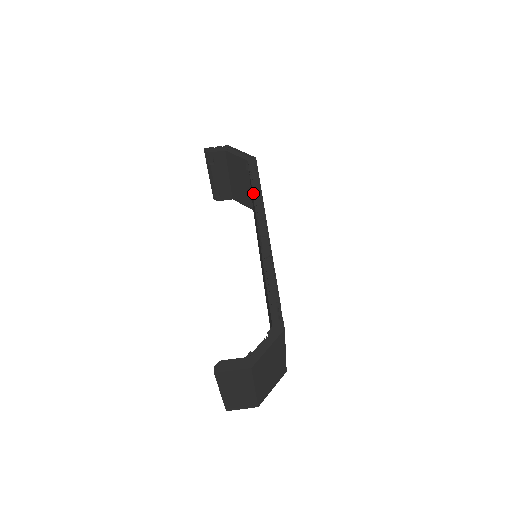
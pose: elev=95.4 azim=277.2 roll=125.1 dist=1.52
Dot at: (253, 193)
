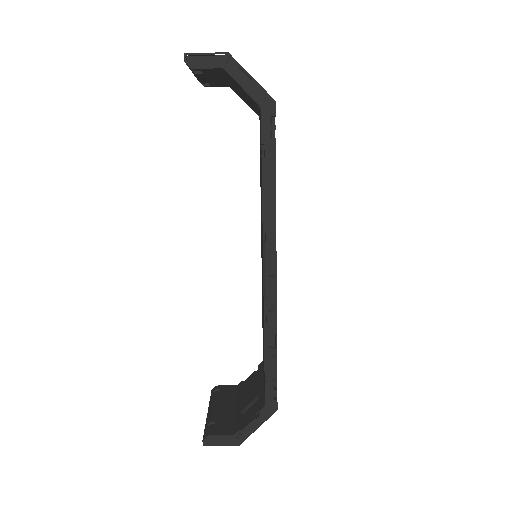
Dot at: (263, 188)
